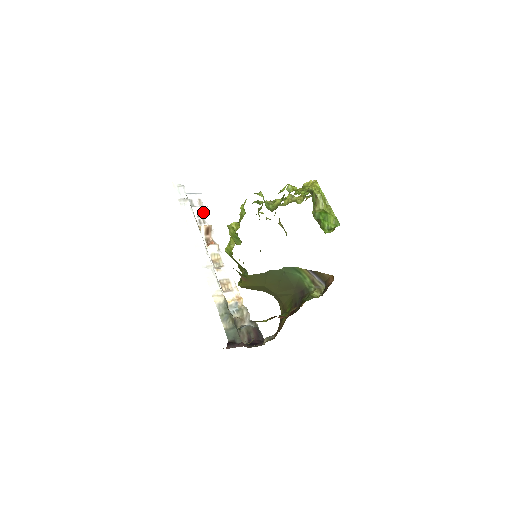
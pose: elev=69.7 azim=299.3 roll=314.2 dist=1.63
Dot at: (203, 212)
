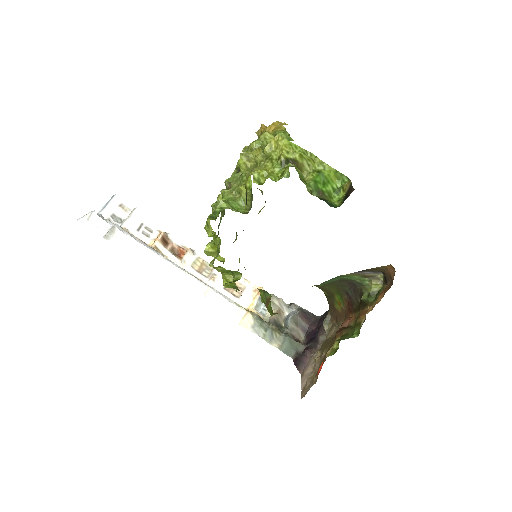
Dot at: (138, 219)
